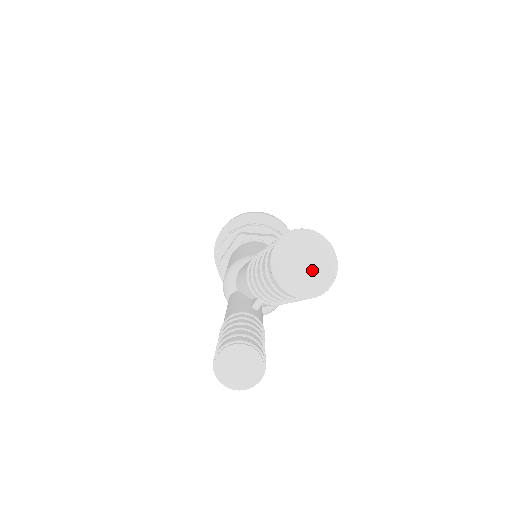
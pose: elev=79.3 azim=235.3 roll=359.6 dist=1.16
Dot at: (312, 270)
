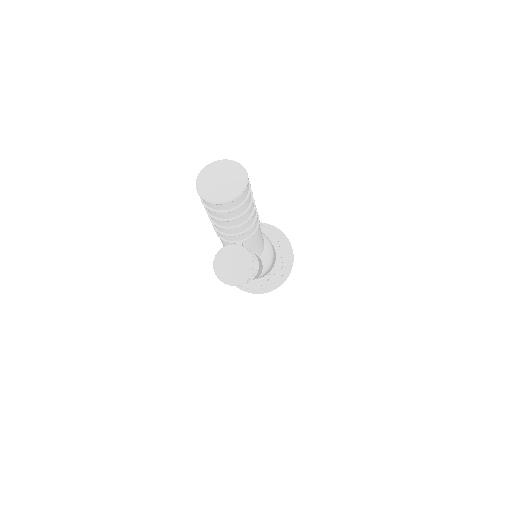
Dot at: (228, 180)
